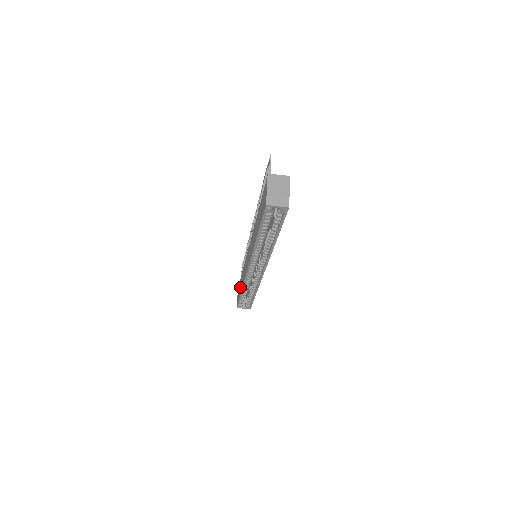
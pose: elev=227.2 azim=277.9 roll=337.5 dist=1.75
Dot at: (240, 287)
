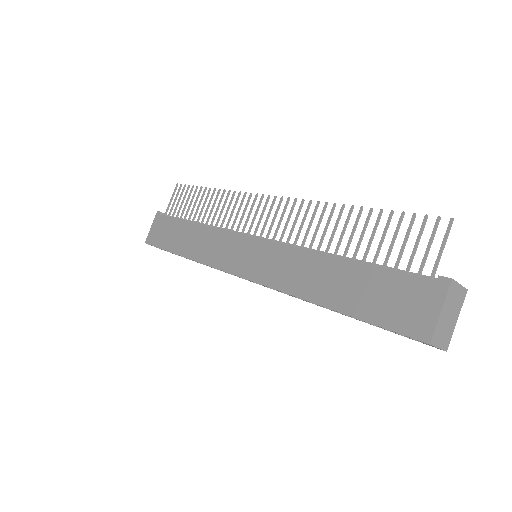
Dot at: (177, 238)
